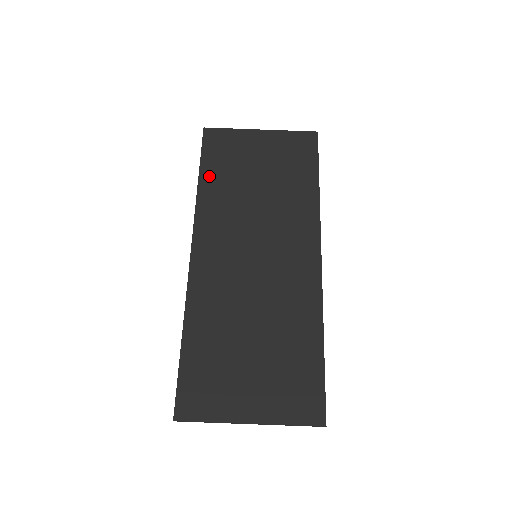
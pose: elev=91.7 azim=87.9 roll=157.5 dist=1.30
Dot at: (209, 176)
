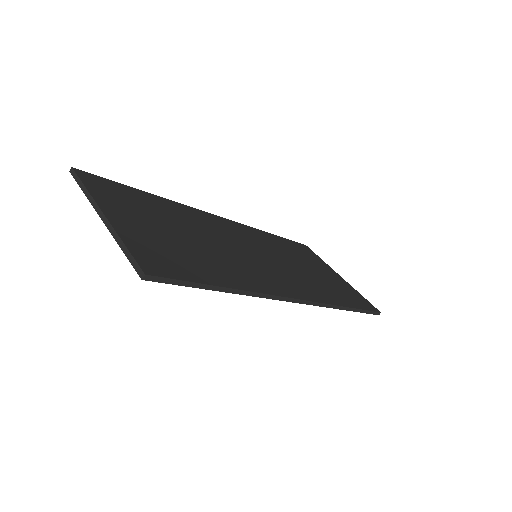
Dot at: (281, 240)
